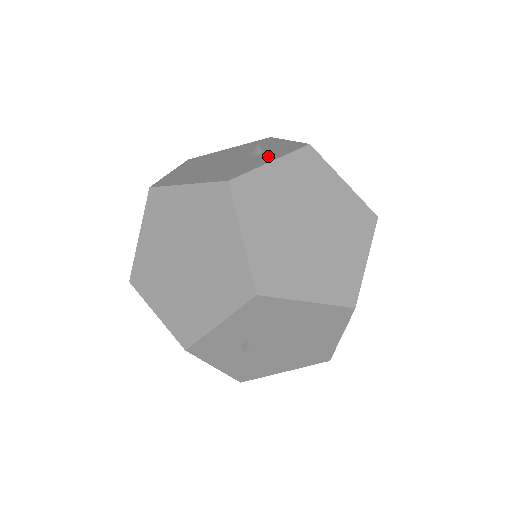
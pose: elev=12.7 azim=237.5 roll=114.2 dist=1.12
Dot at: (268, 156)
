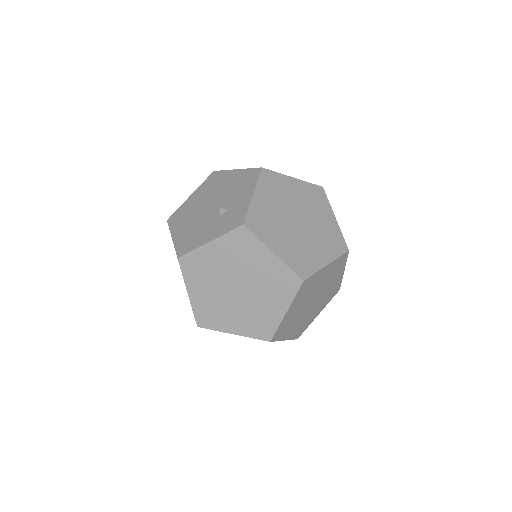
Dot at: (218, 227)
